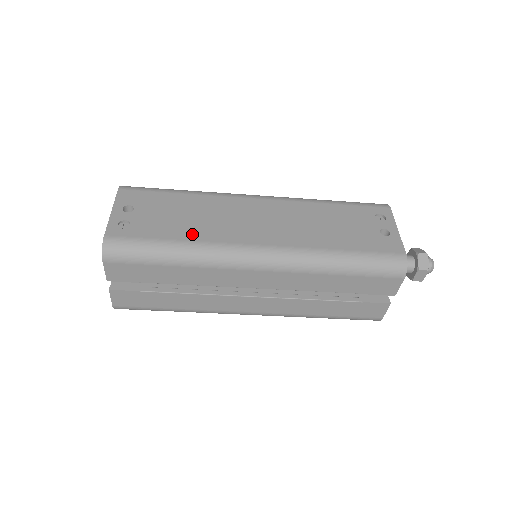
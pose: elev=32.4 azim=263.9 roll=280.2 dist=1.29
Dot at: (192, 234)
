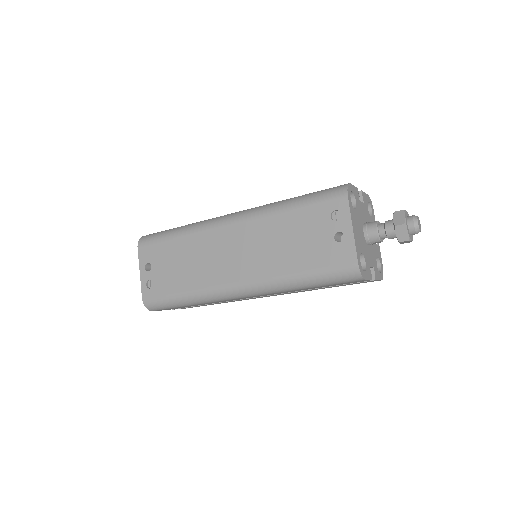
Dot at: (190, 283)
